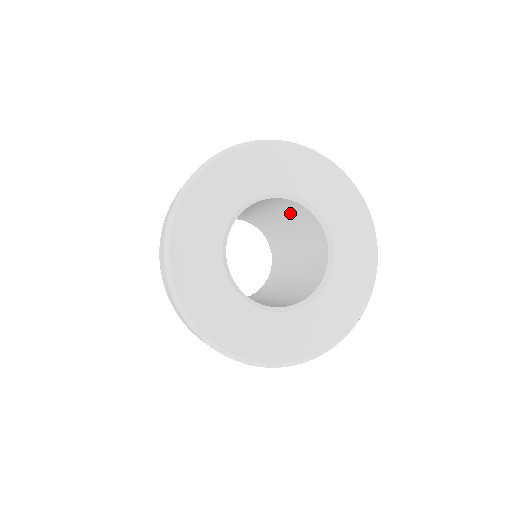
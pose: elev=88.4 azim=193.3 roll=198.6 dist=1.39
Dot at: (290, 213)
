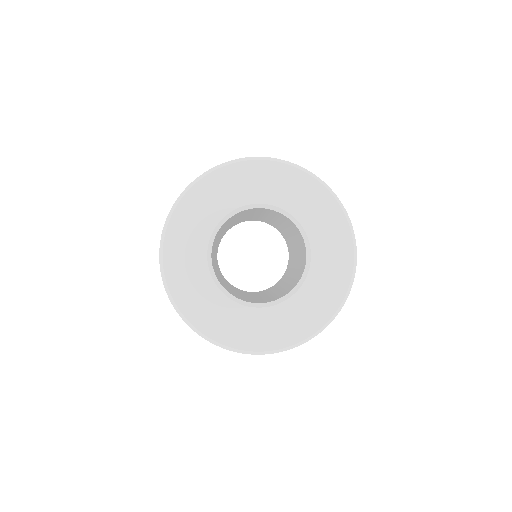
Dot at: (301, 255)
